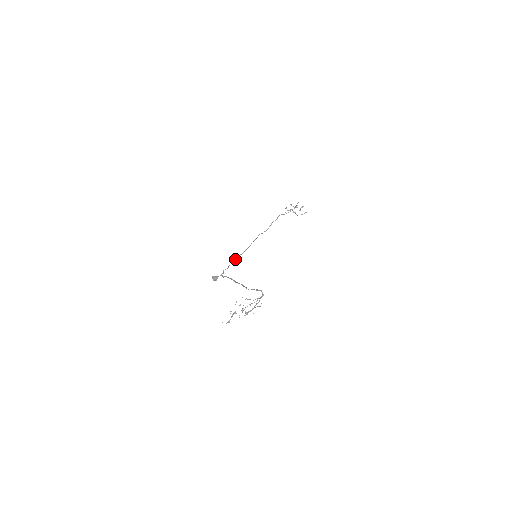
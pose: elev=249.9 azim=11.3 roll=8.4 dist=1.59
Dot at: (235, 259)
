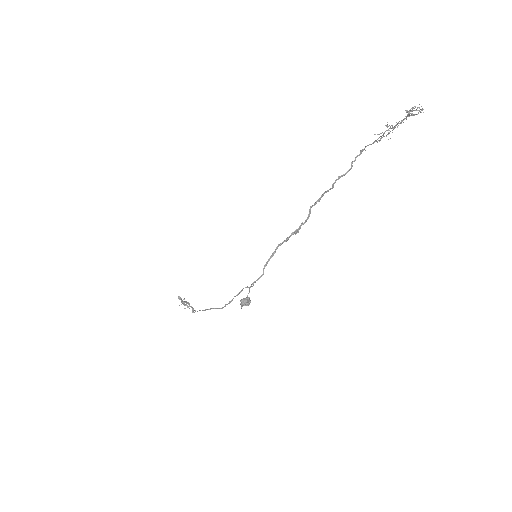
Dot at: (222, 307)
